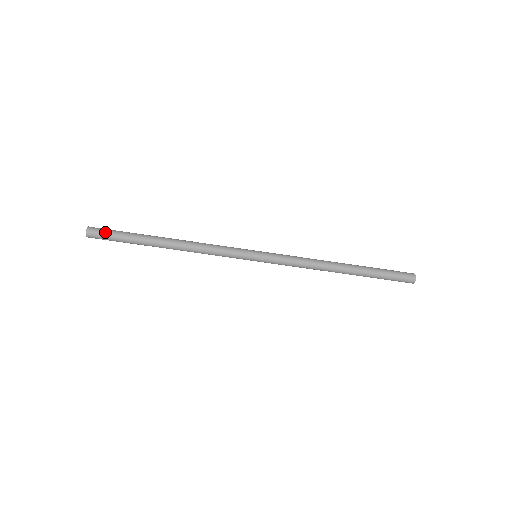
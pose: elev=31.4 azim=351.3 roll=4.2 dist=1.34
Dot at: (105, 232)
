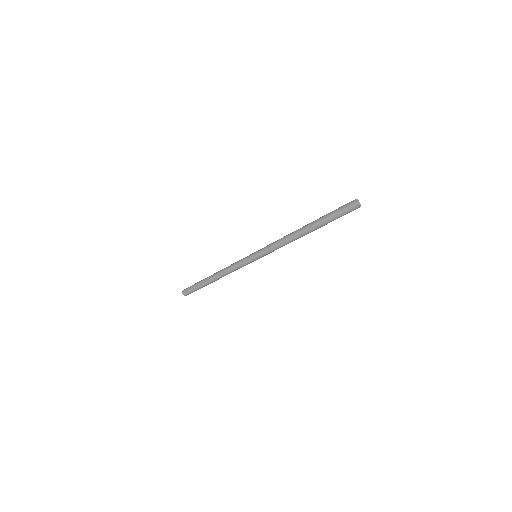
Dot at: (189, 291)
